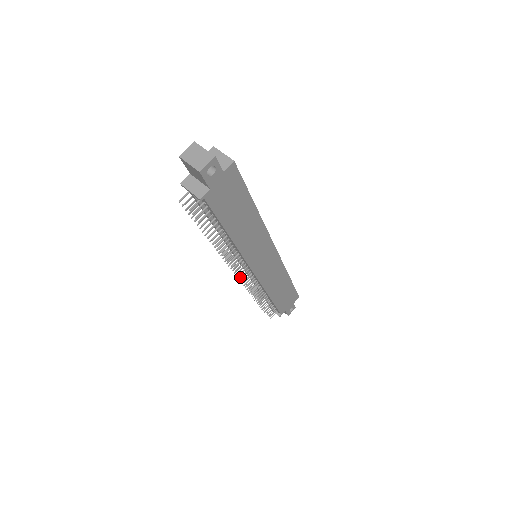
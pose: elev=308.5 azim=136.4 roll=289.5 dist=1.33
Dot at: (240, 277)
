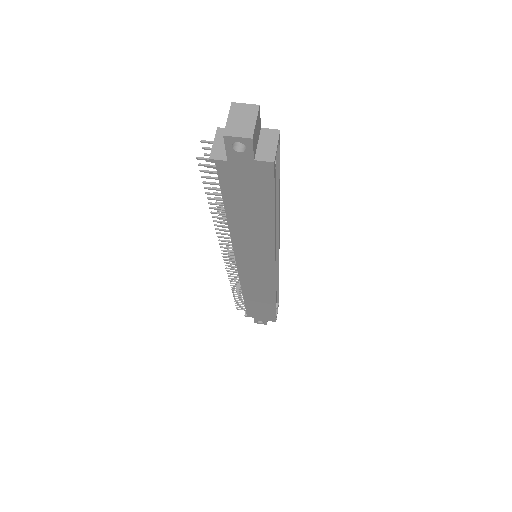
Dot at: occluded
